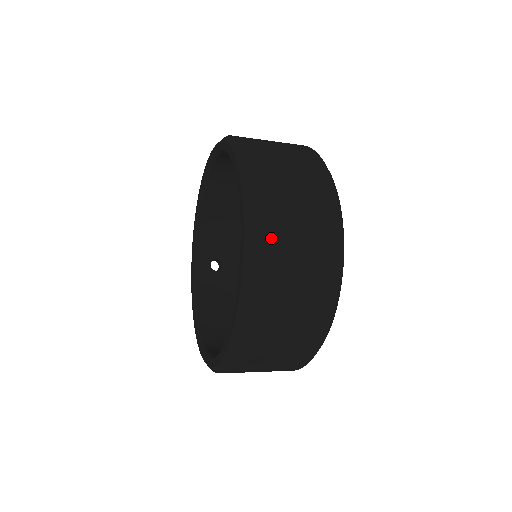
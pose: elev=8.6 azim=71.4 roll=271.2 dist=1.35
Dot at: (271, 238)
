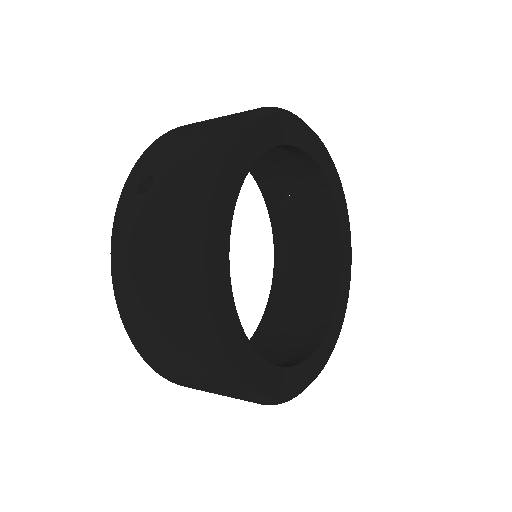
Dot at: (150, 352)
